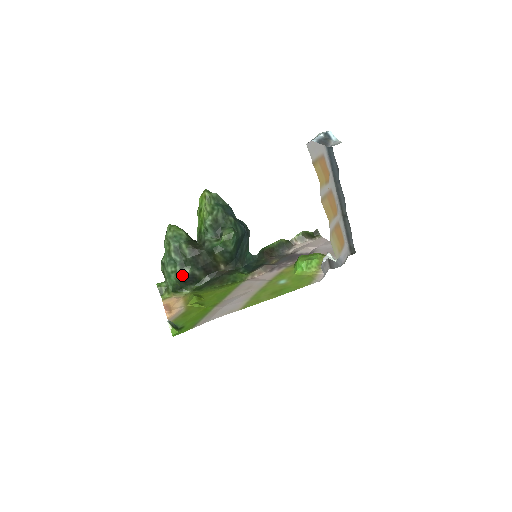
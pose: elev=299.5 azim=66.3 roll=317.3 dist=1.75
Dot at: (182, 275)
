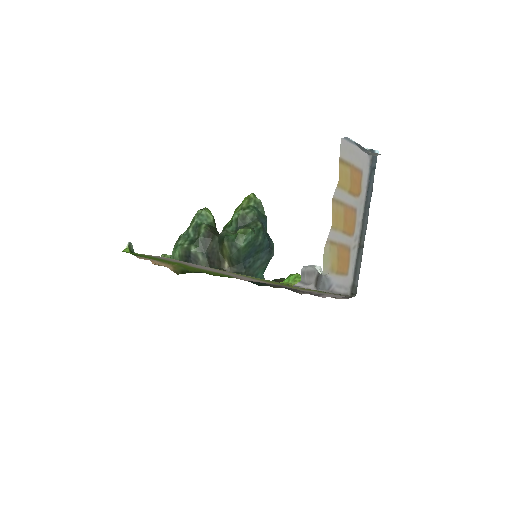
Dot at: (186, 250)
